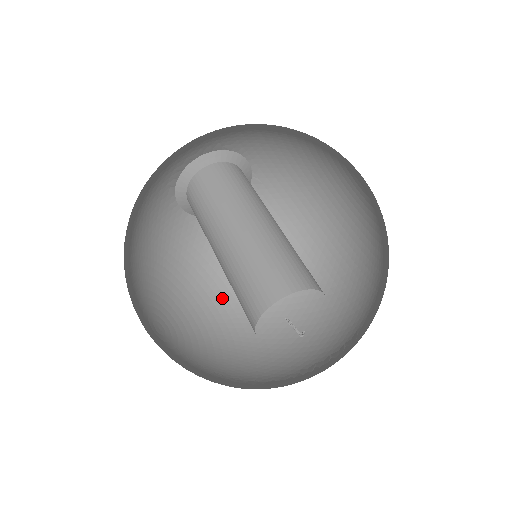
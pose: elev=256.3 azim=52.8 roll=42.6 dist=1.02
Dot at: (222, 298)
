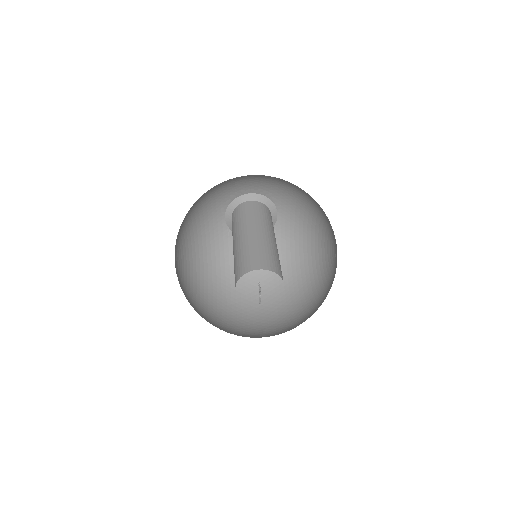
Dot at: (210, 283)
